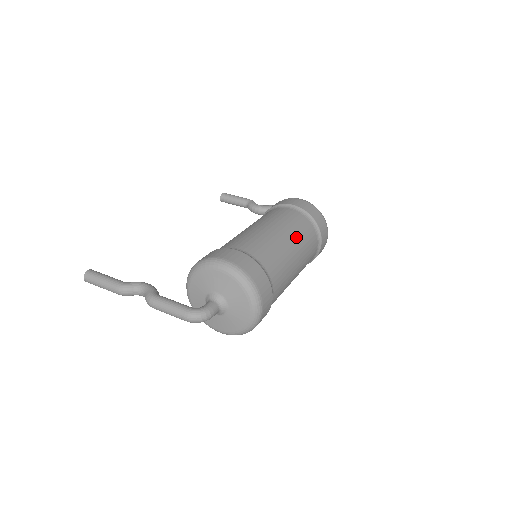
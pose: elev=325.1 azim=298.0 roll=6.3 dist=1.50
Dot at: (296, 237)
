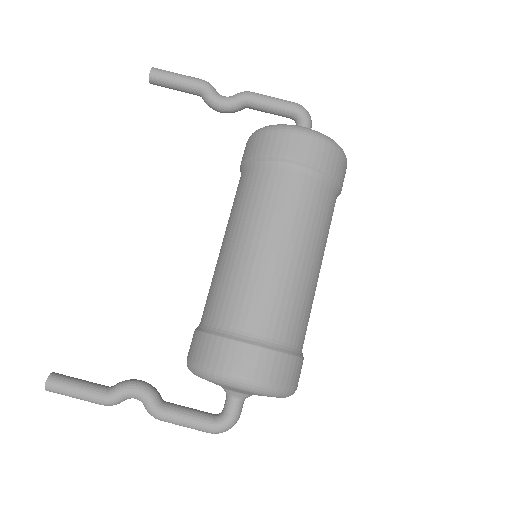
Dot at: (315, 240)
